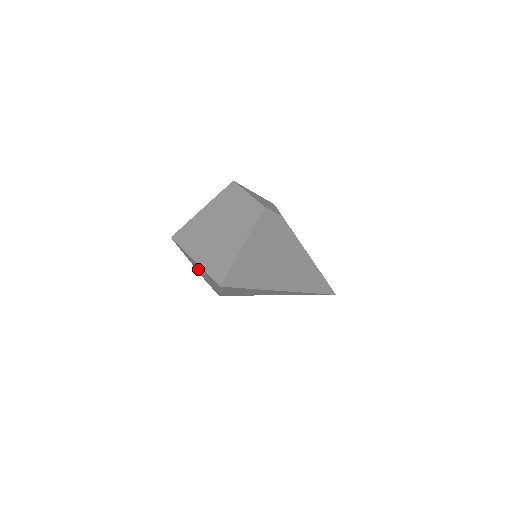
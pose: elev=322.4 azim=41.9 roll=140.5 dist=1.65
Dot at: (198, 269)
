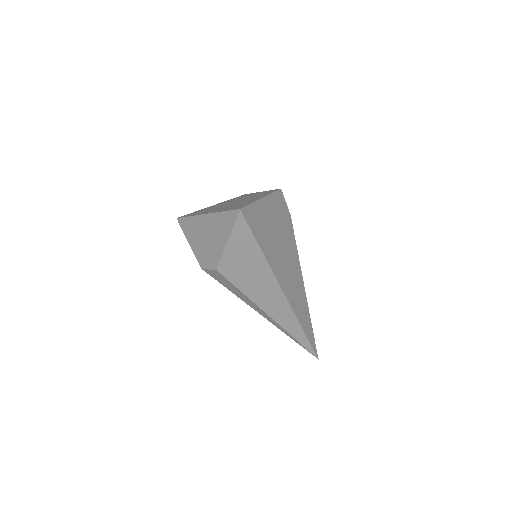
Dot at: (201, 239)
